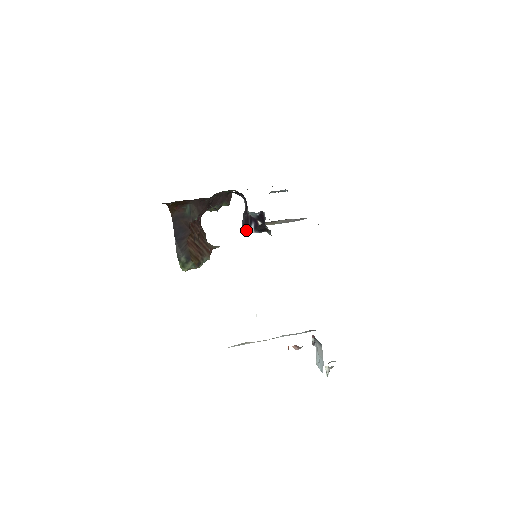
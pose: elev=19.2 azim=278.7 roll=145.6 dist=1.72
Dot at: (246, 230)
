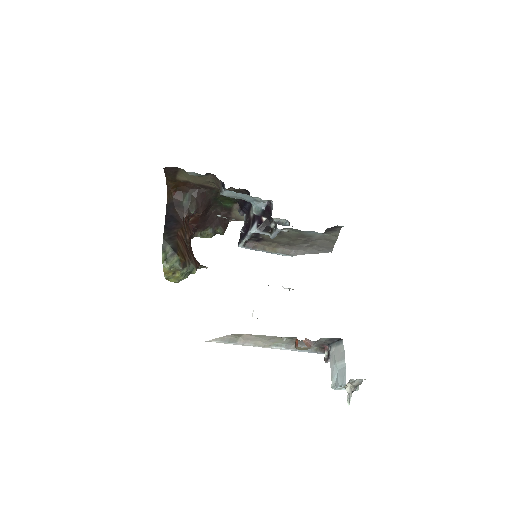
Dot at: (246, 234)
